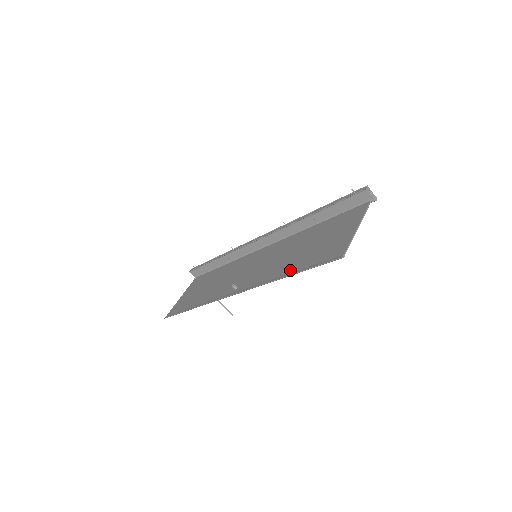
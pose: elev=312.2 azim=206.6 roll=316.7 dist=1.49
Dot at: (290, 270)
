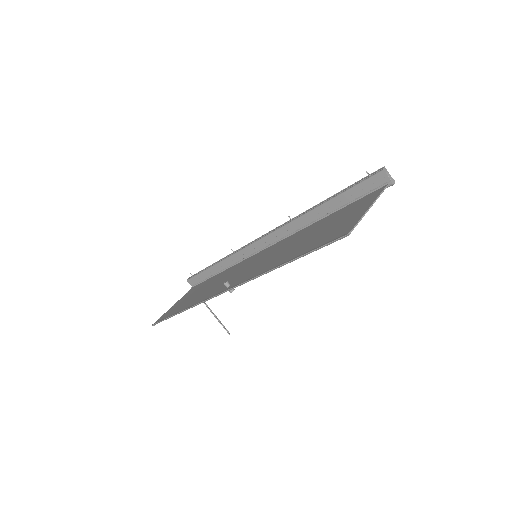
Dot at: (288, 258)
